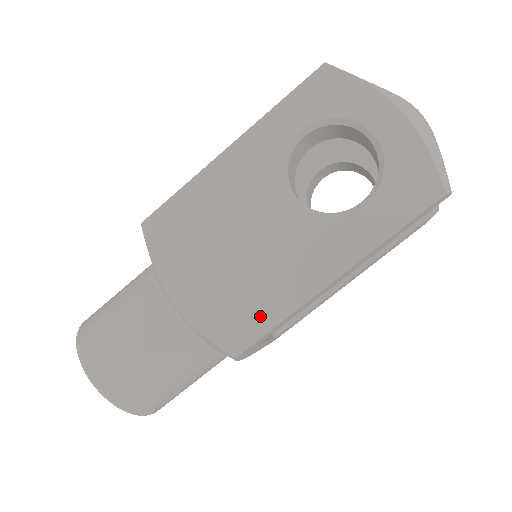
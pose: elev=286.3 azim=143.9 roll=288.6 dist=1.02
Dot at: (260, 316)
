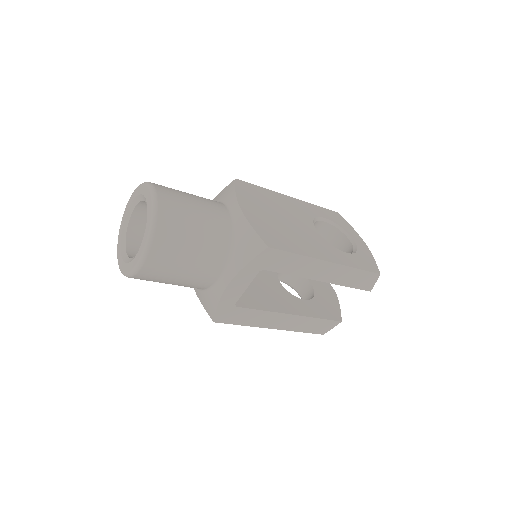
Dot at: (288, 245)
